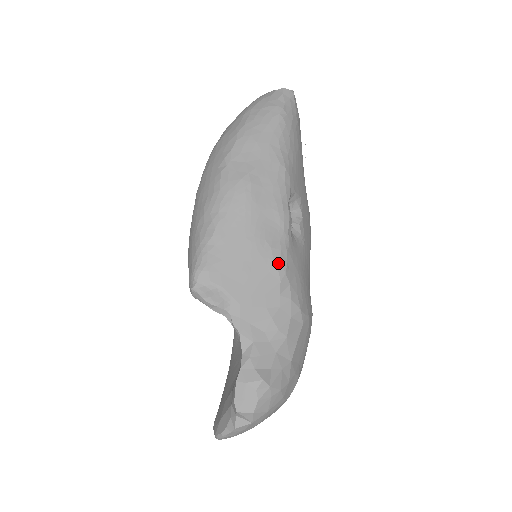
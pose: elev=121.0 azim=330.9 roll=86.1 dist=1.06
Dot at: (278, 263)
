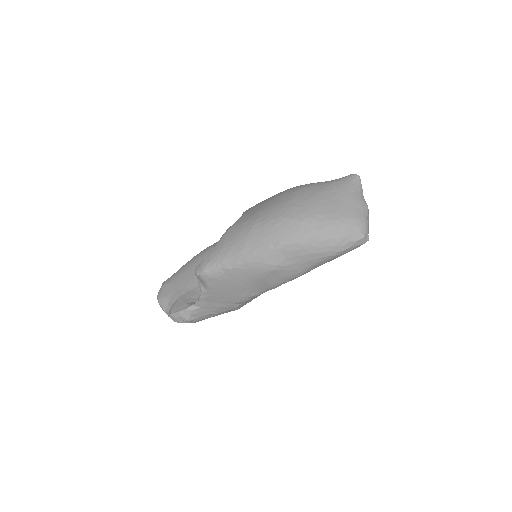
Dot at: (246, 298)
